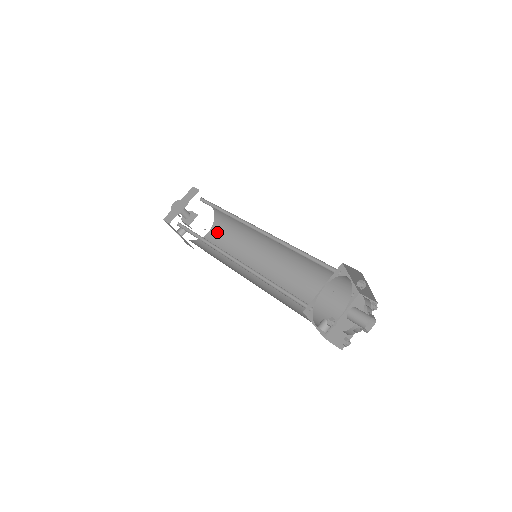
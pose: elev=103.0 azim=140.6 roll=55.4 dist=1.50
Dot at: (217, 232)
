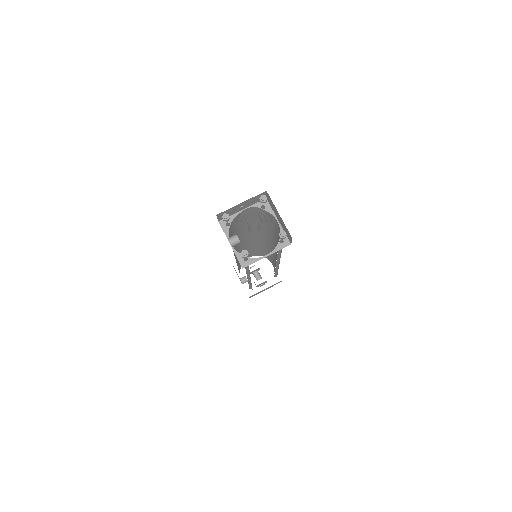
Dot at: occluded
